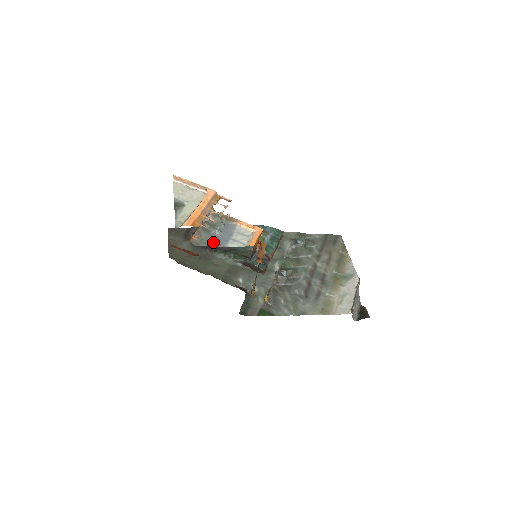
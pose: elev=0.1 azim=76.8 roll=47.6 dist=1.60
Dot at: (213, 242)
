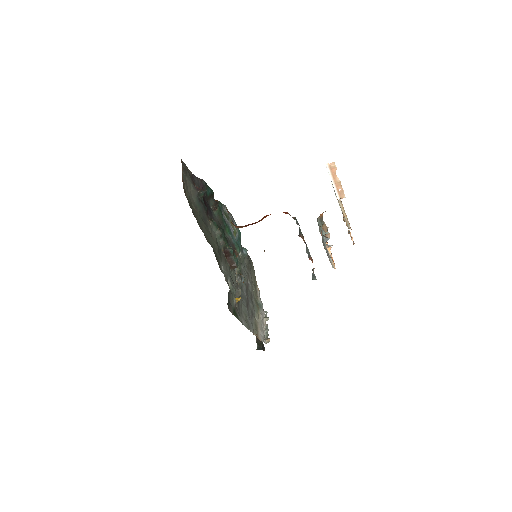
Dot at: occluded
